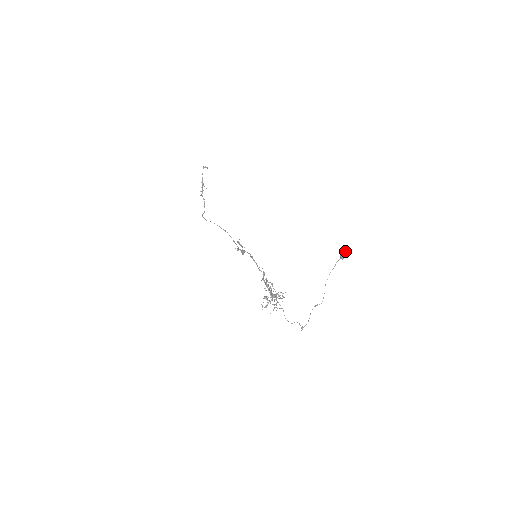
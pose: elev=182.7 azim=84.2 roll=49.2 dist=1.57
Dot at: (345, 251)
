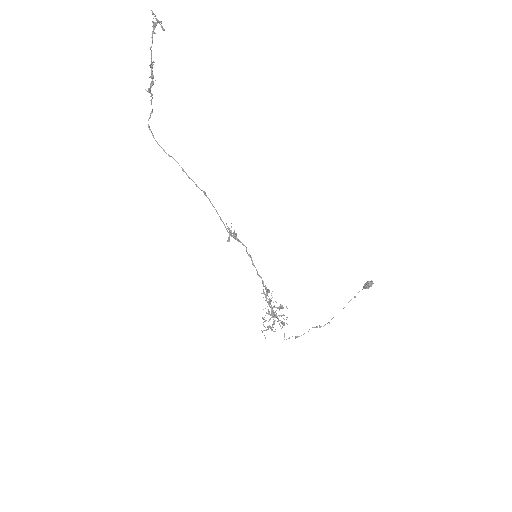
Dot at: occluded
